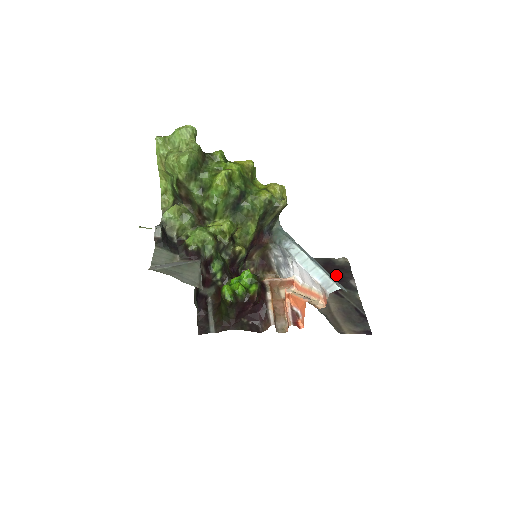
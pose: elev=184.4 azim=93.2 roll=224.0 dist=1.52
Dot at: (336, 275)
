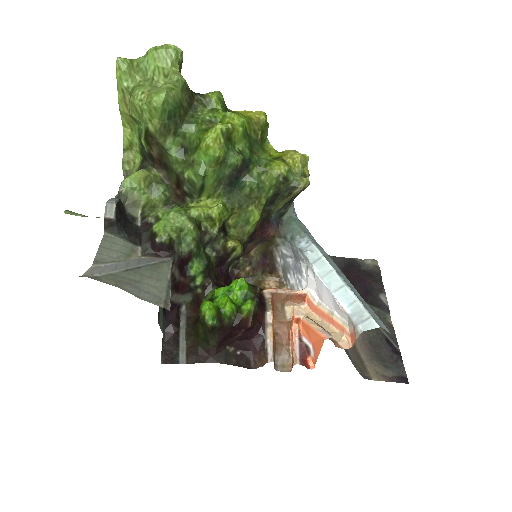
Dot at: (361, 284)
